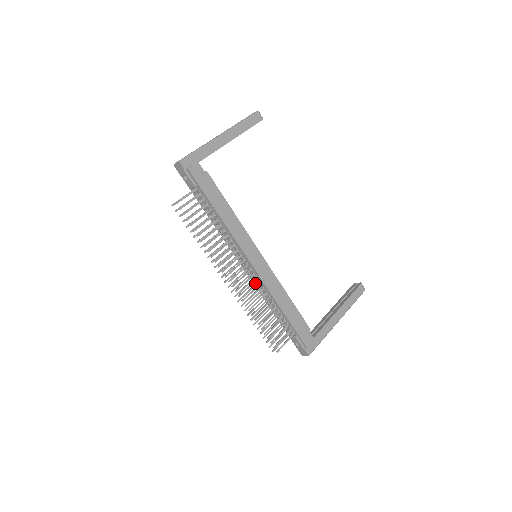
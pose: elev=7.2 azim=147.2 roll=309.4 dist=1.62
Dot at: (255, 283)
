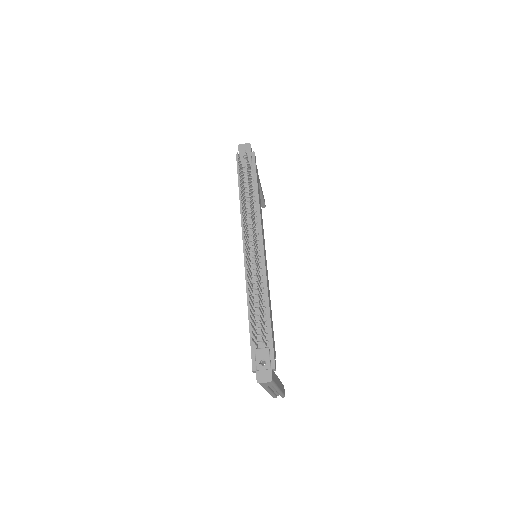
Dot at: (251, 271)
